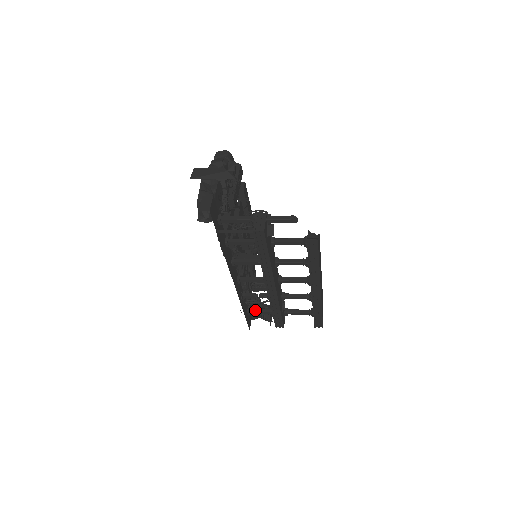
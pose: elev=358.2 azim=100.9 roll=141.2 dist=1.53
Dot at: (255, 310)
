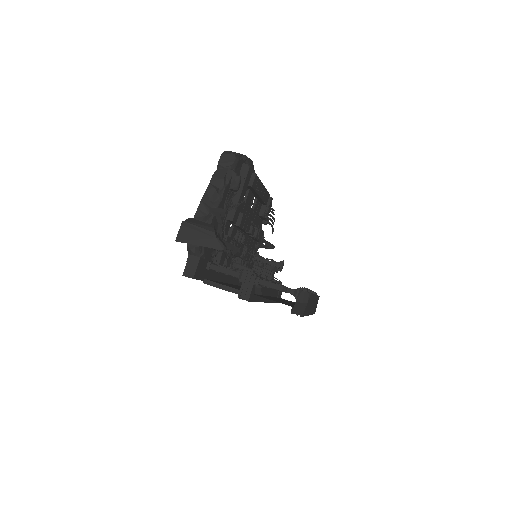
Dot at: occluded
